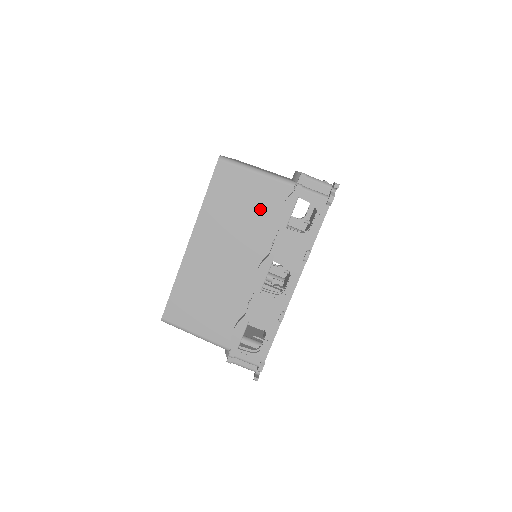
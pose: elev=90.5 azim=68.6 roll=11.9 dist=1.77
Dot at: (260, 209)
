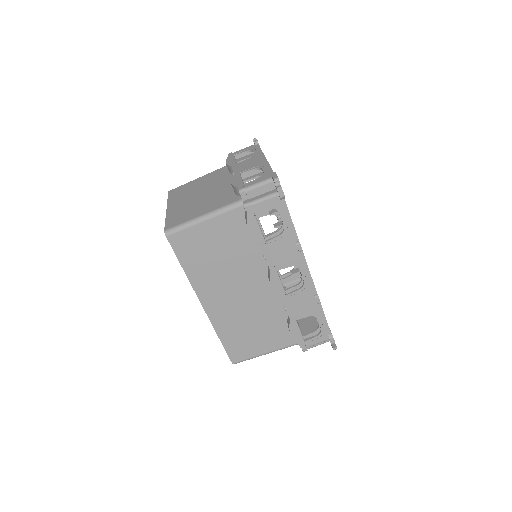
Dot at: (232, 242)
